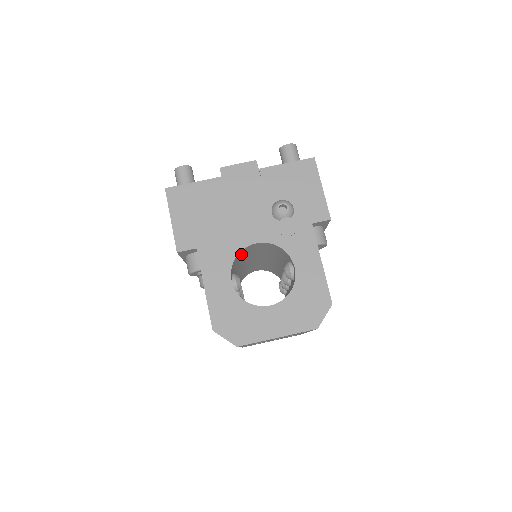
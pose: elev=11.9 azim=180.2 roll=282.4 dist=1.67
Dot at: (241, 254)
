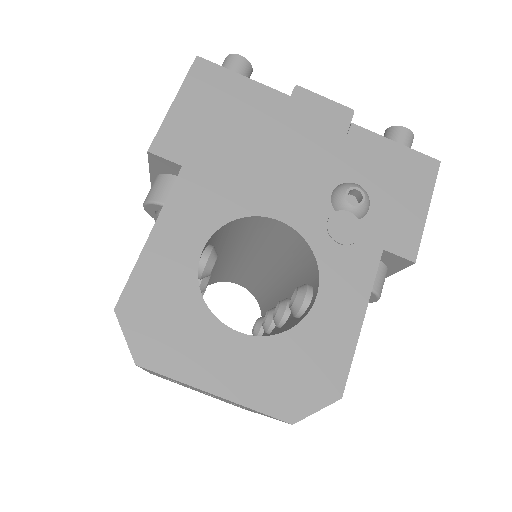
Dot at: (244, 225)
